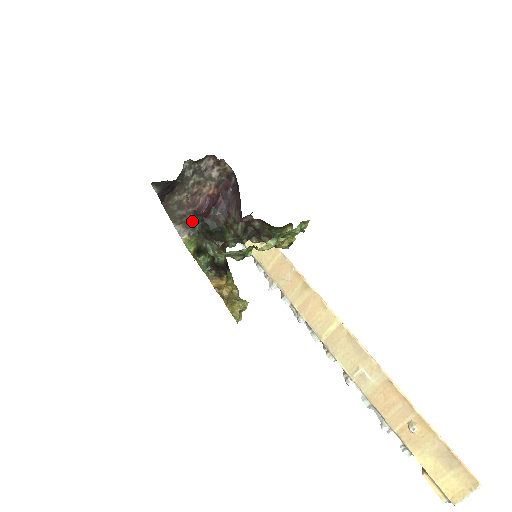
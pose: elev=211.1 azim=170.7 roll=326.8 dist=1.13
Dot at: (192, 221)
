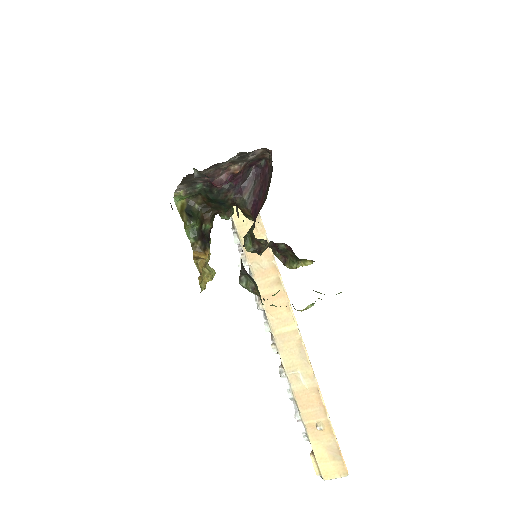
Dot at: (197, 182)
